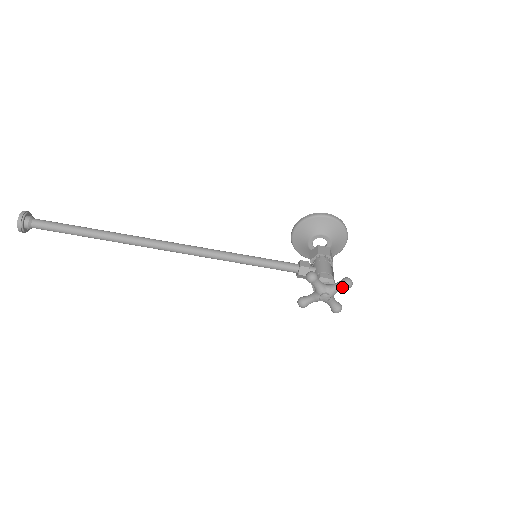
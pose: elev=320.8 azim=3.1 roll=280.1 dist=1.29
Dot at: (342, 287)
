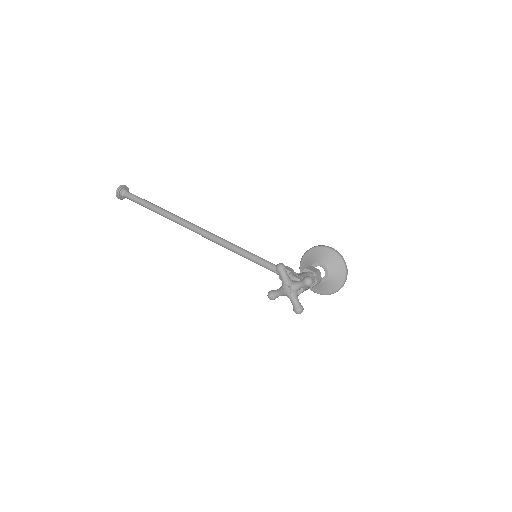
Dot at: (302, 282)
